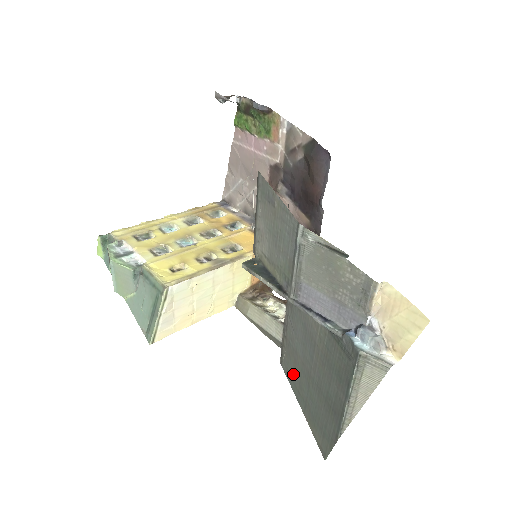
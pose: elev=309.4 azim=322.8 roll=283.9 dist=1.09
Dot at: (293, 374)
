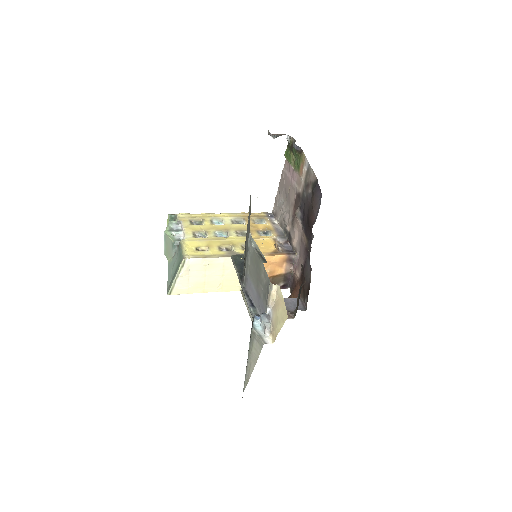
Dot at: occluded
